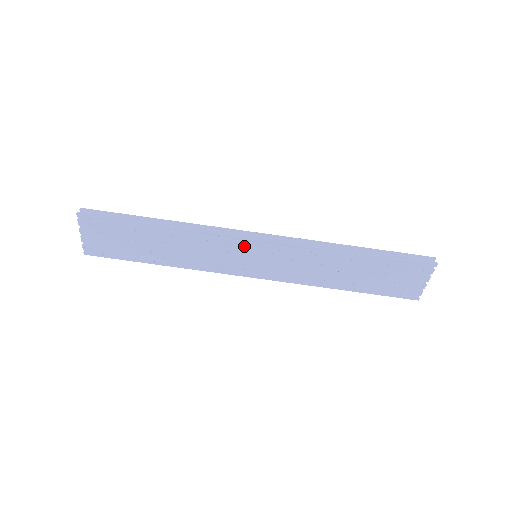
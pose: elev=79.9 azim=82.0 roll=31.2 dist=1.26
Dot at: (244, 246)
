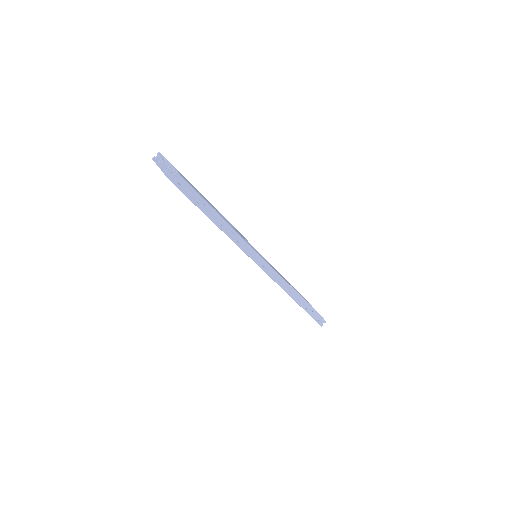
Dot at: occluded
